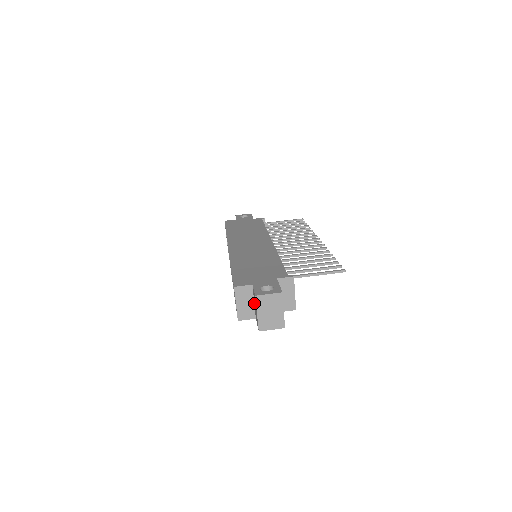
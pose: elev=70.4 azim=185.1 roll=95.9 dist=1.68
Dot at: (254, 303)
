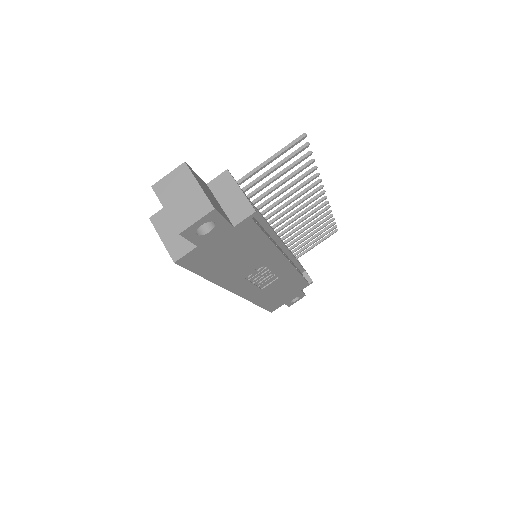
Dot at: occluded
